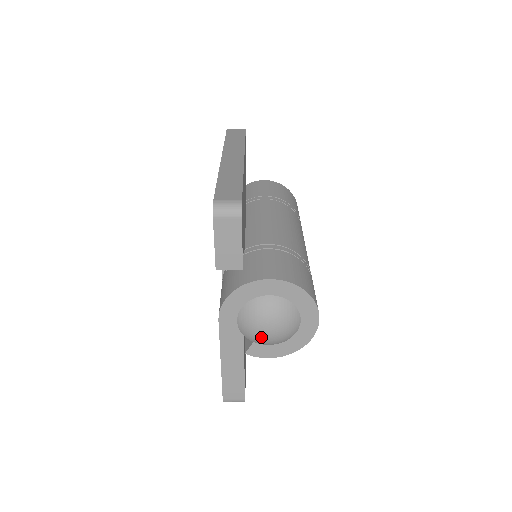
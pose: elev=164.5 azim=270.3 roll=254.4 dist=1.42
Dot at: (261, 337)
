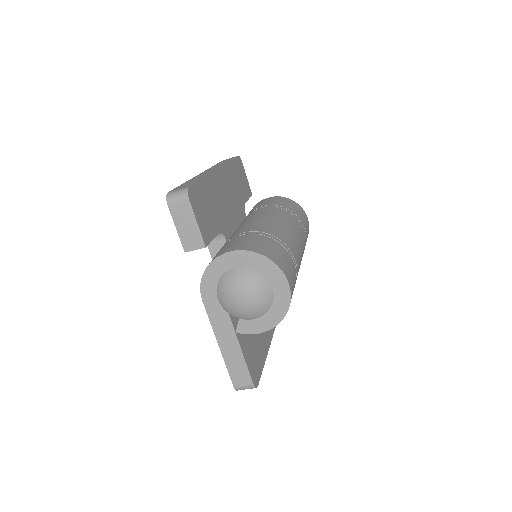
Dot at: (239, 309)
